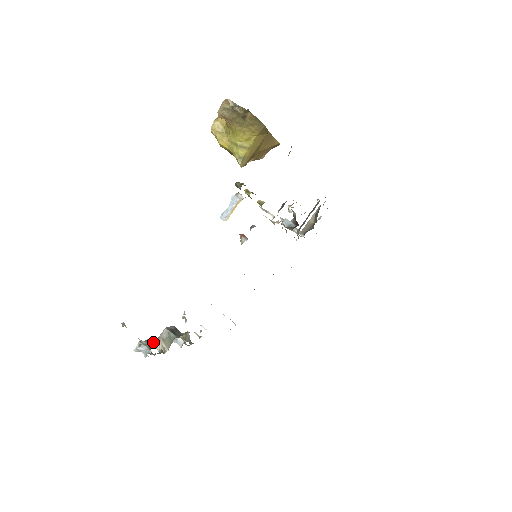
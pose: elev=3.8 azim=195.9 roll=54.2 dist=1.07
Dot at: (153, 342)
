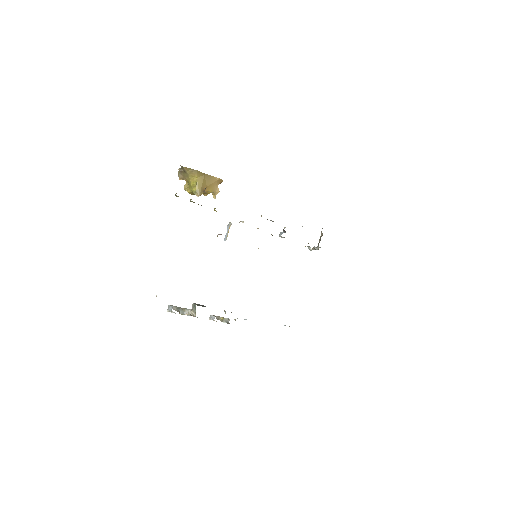
Dot at: (184, 310)
